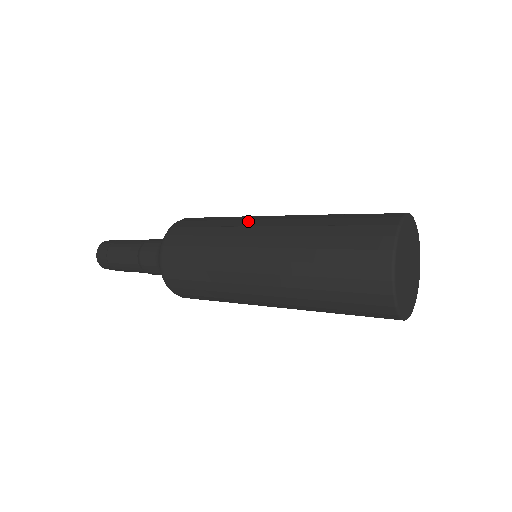
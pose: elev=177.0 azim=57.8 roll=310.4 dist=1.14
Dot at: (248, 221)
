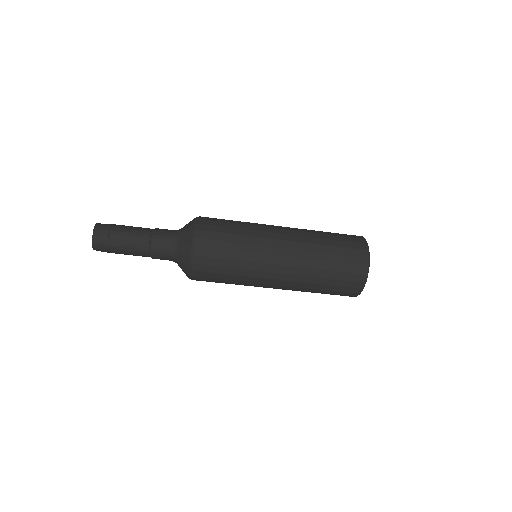
Dot at: occluded
